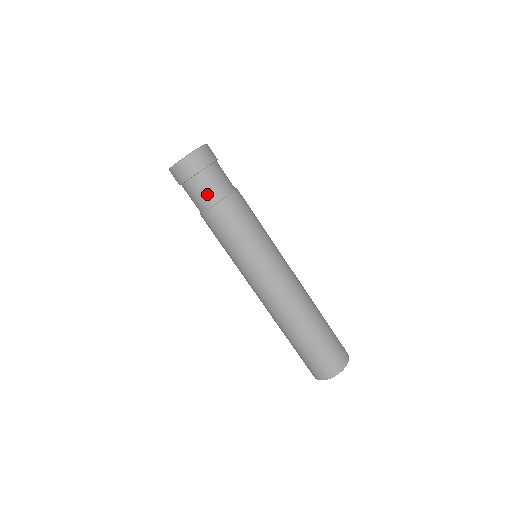
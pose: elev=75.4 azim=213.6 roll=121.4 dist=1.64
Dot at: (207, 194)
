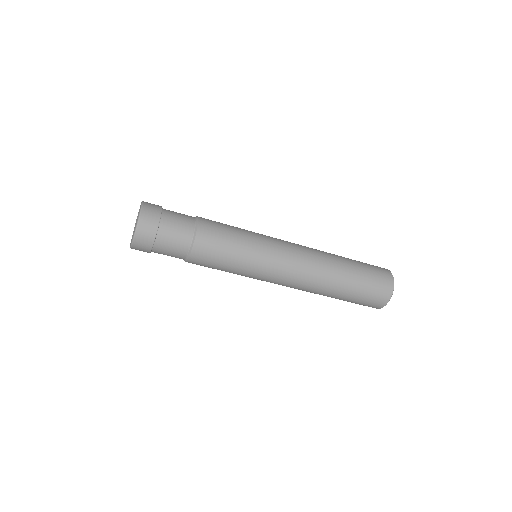
Dot at: occluded
